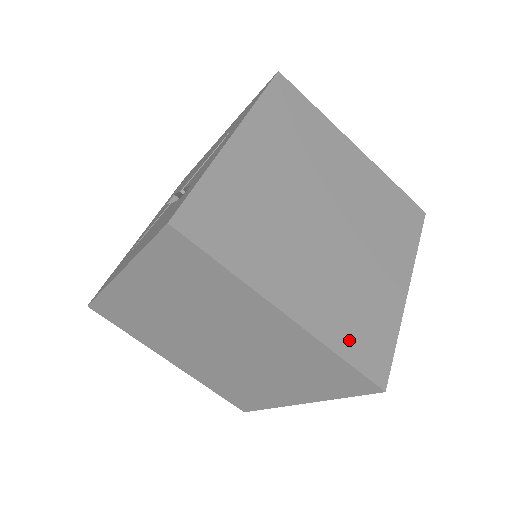
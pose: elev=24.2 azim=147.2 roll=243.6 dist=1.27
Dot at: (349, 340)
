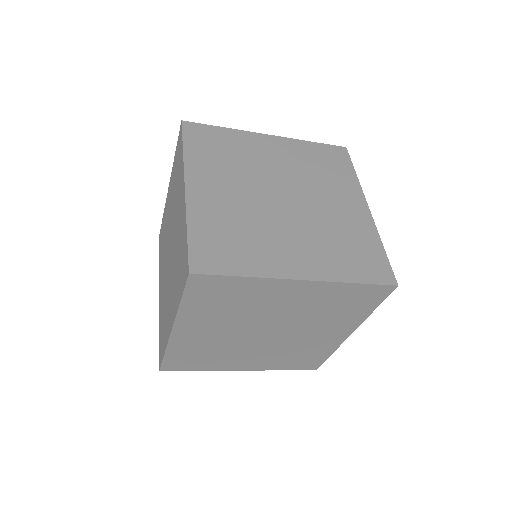
Dot at: (206, 233)
